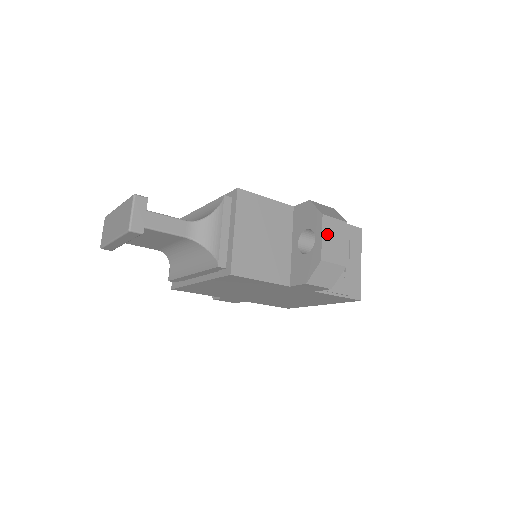
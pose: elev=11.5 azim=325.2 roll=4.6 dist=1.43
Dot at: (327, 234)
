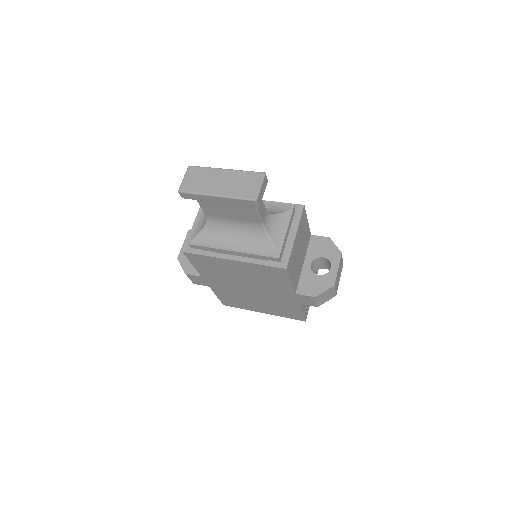
Dot at: (339, 268)
